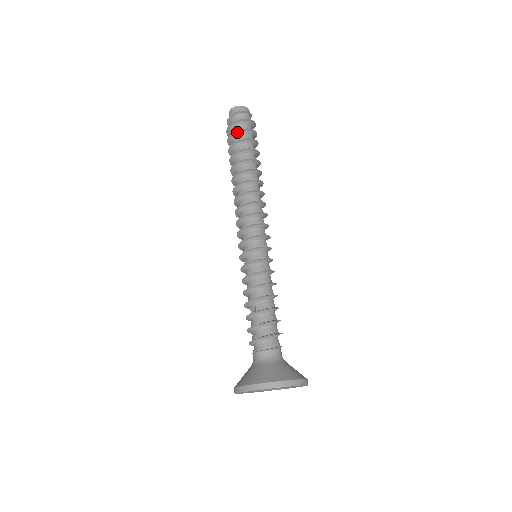
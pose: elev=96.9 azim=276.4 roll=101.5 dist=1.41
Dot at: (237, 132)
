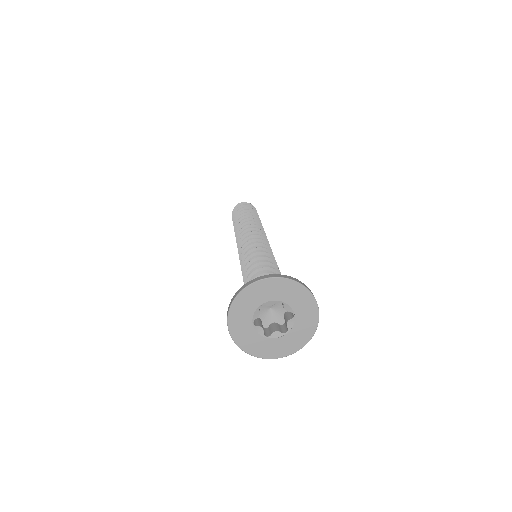
Dot at: (239, 208)
